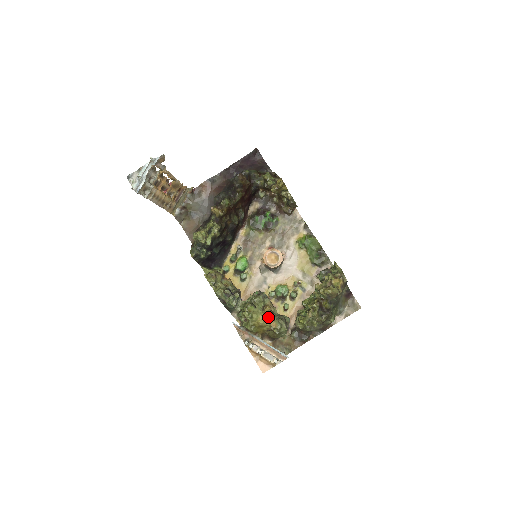
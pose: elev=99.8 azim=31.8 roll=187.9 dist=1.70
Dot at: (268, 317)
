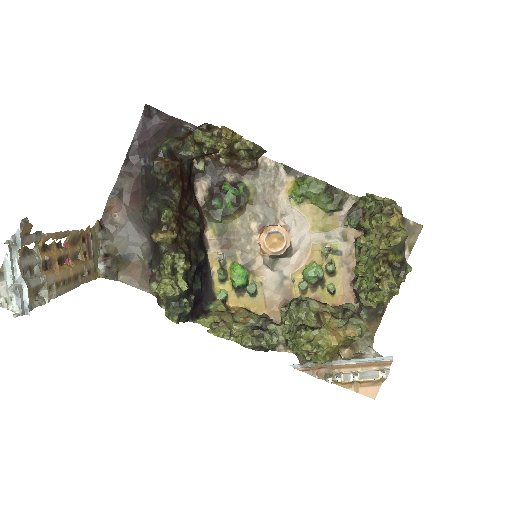
Dot at: (334, 327)
